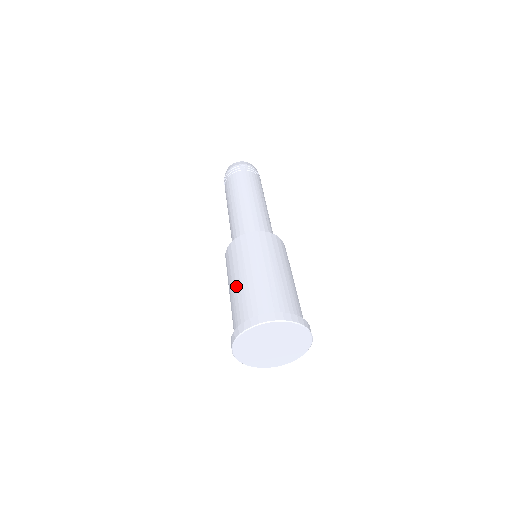
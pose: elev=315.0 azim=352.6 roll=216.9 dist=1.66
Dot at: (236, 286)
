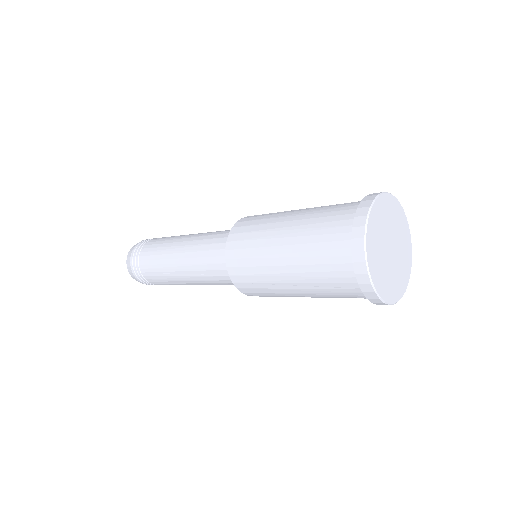
Dot at: (296, 219)
